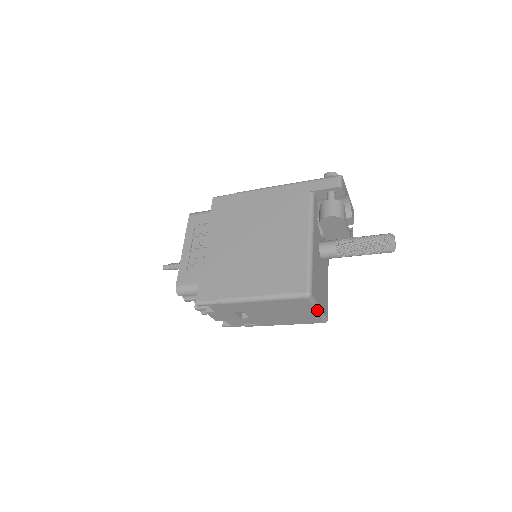
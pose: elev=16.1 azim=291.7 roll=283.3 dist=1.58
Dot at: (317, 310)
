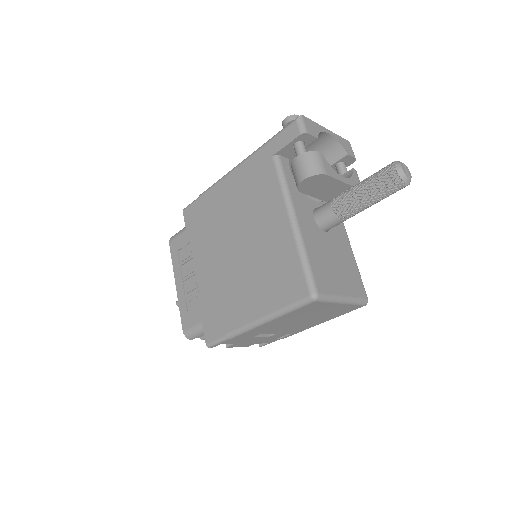
Dot at: (342, 302)
